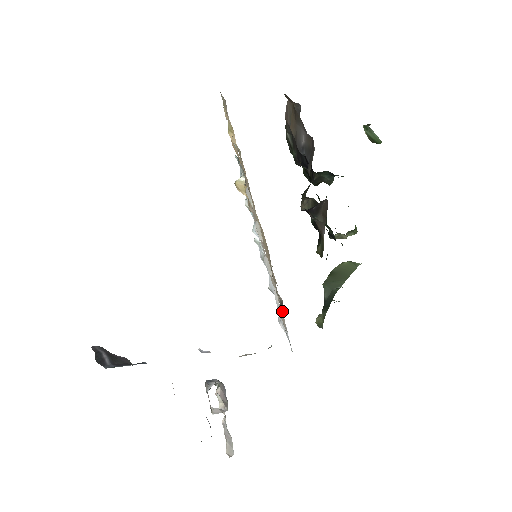
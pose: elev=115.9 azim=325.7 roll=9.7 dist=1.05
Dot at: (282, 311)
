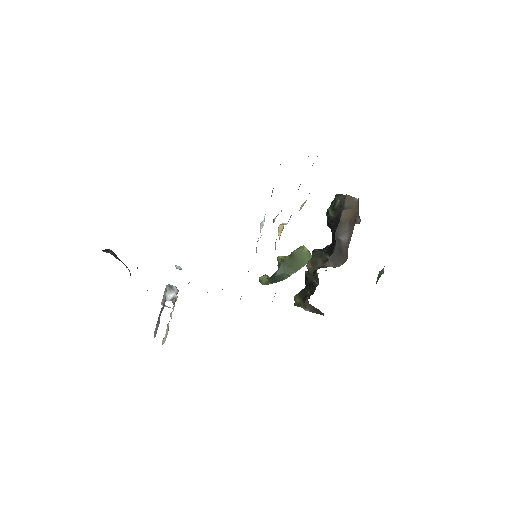
Dot at: occluded
